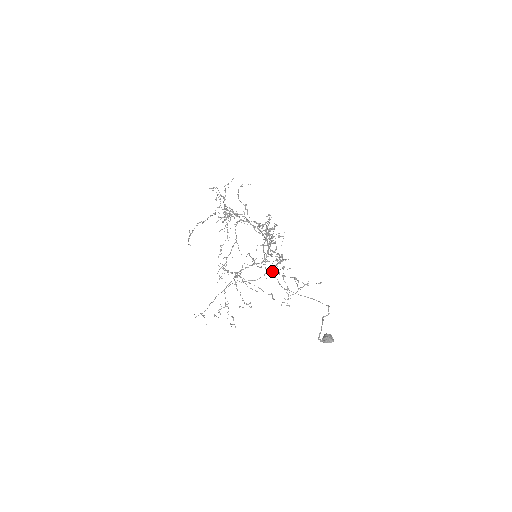
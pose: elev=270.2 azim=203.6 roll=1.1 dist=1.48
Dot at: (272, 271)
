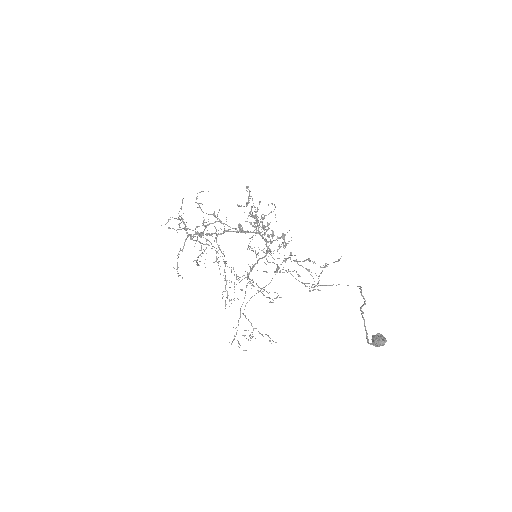
Dot at: occluded
